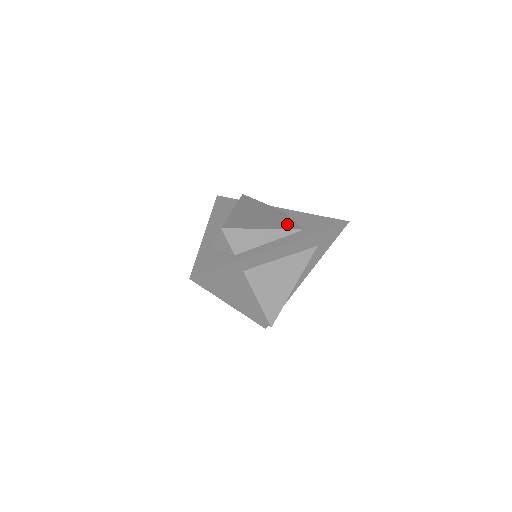
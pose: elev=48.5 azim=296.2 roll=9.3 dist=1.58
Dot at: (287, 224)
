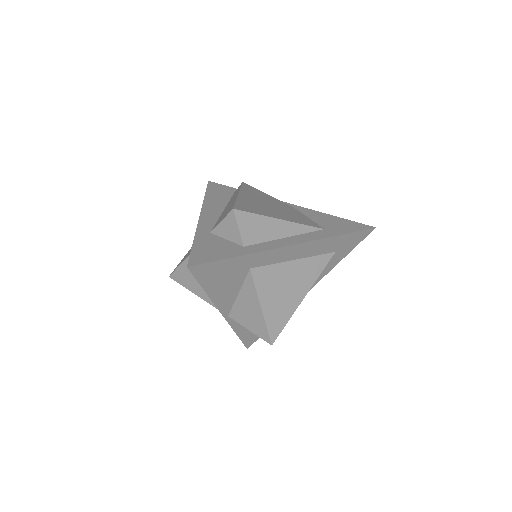
Dot at: (304, 220)
